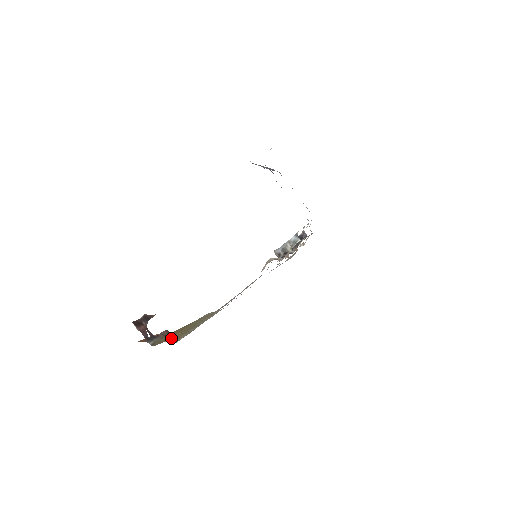
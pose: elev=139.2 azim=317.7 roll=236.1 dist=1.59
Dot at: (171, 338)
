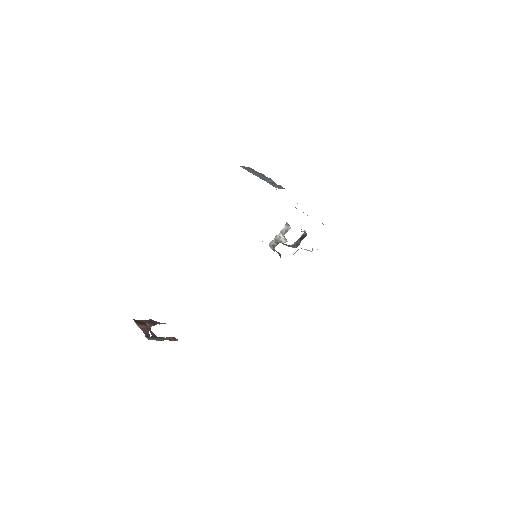
Dot at: occluded
